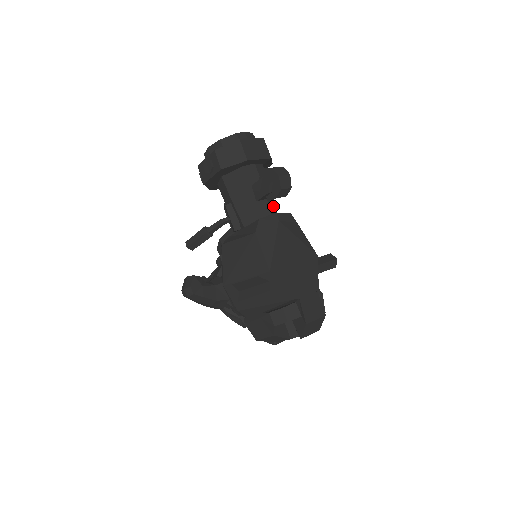
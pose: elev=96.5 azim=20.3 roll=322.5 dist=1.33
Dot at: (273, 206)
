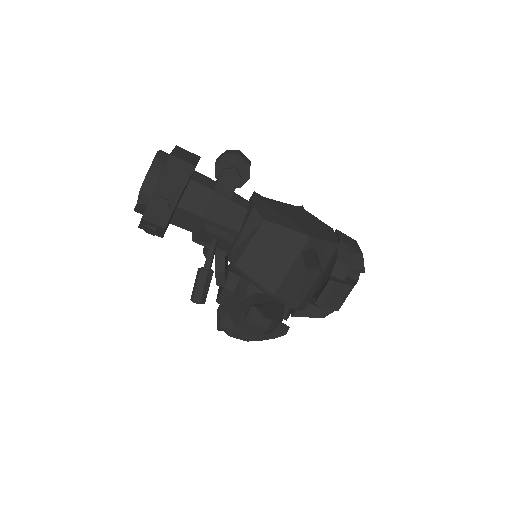
Dot at: occluded
